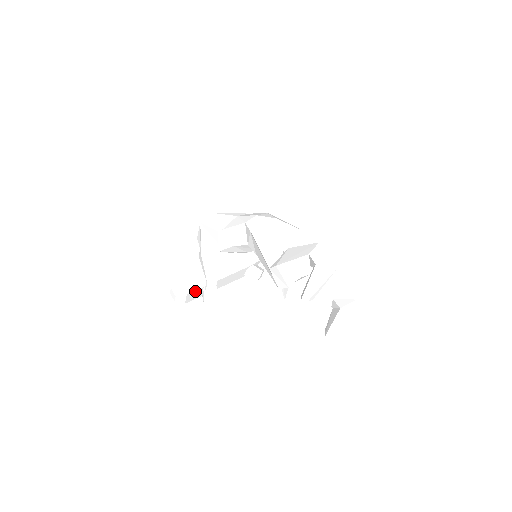
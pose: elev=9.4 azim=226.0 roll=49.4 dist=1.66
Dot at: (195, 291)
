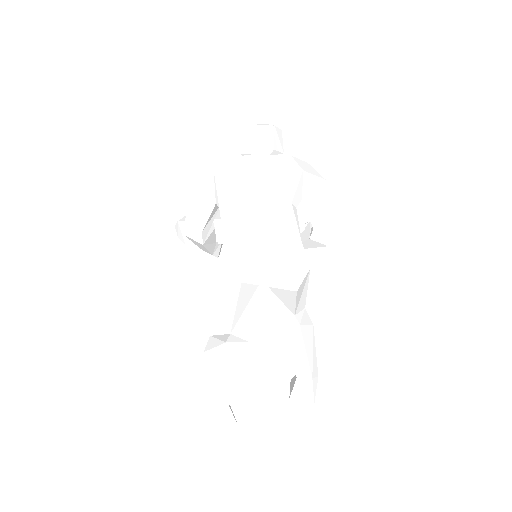
Dot at: occluded
